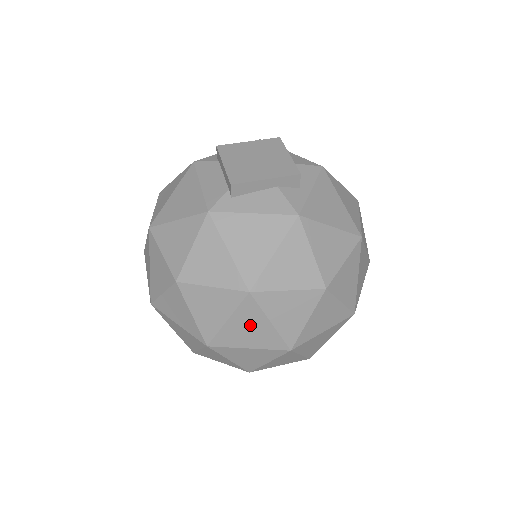
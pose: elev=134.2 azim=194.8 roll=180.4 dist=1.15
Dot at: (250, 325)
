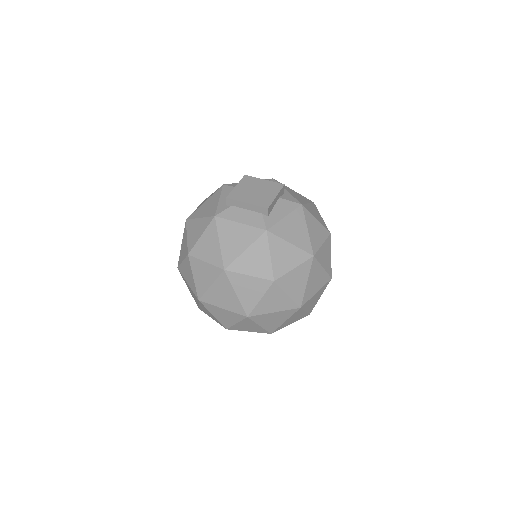
Dot at: (316, 277)
